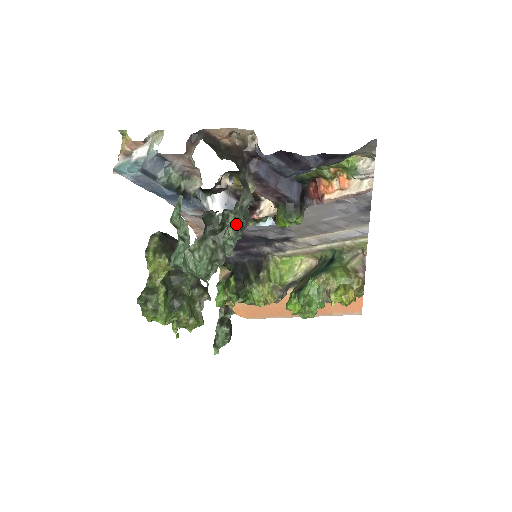
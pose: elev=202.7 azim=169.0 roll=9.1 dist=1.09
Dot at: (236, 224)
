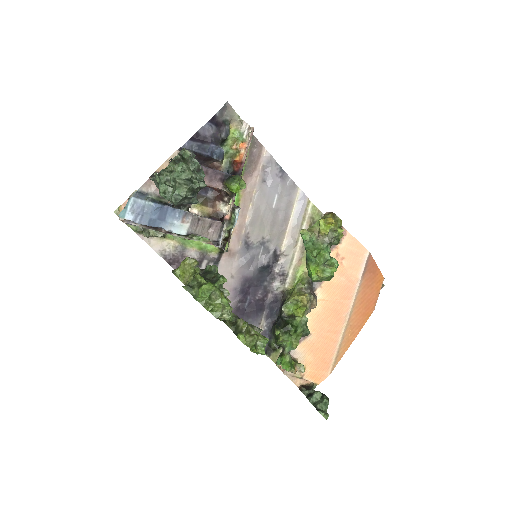
Dot at: occluded
